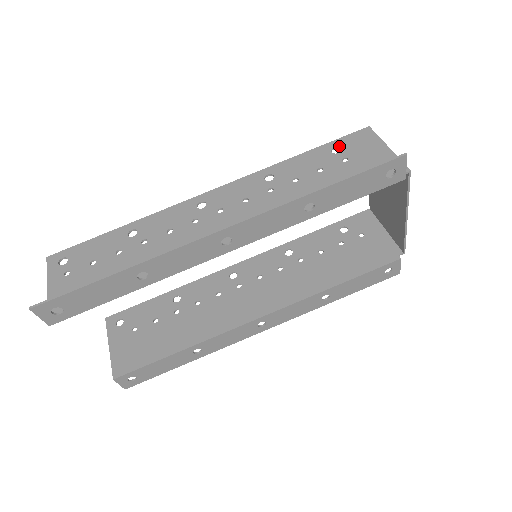
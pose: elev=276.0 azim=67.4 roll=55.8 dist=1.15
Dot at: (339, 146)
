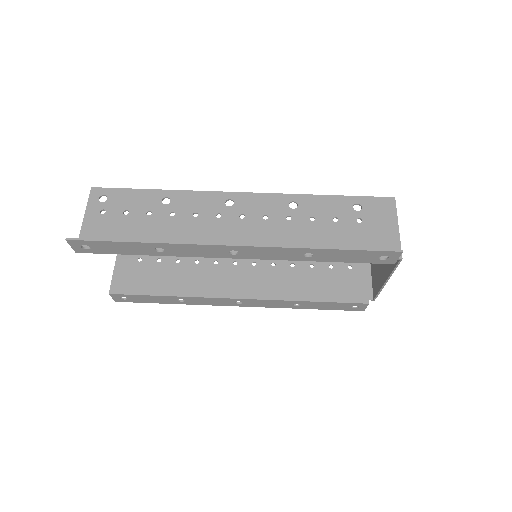
Dot at: (362, 204)
